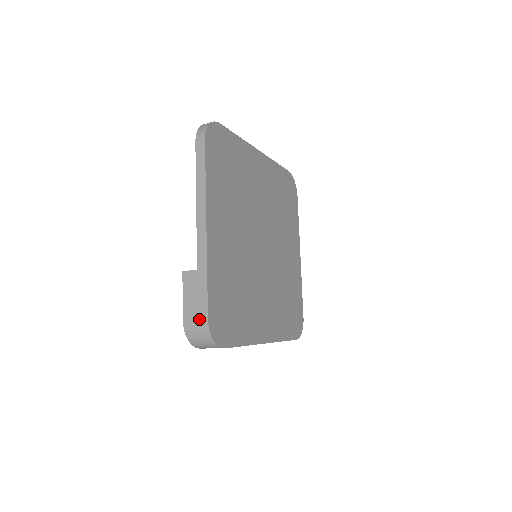
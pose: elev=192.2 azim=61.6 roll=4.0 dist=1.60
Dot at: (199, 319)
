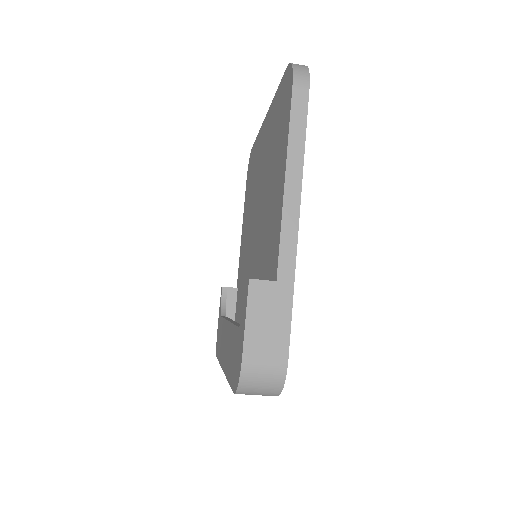
Dot at: (273, 357)
